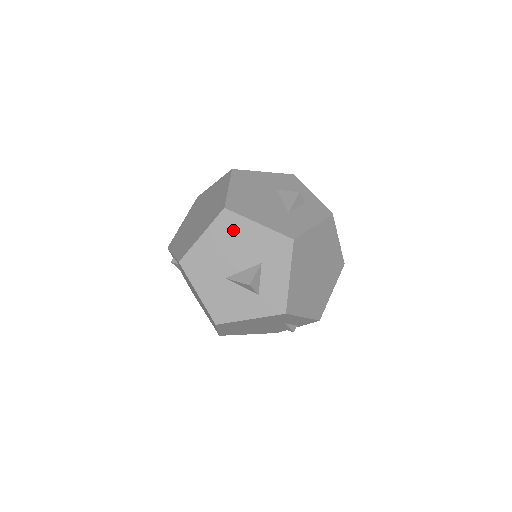
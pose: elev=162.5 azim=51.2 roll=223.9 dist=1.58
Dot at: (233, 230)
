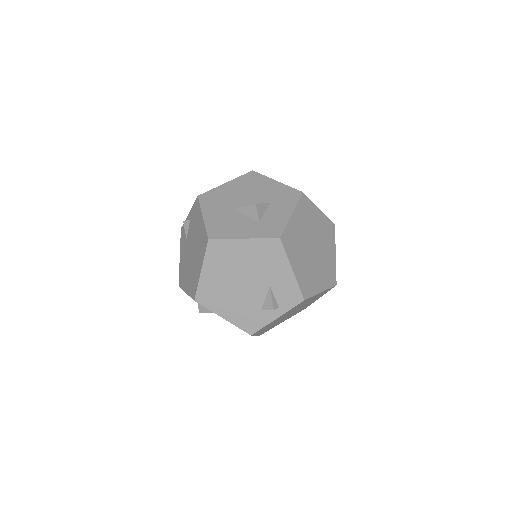
Dot at: (254, 182)
